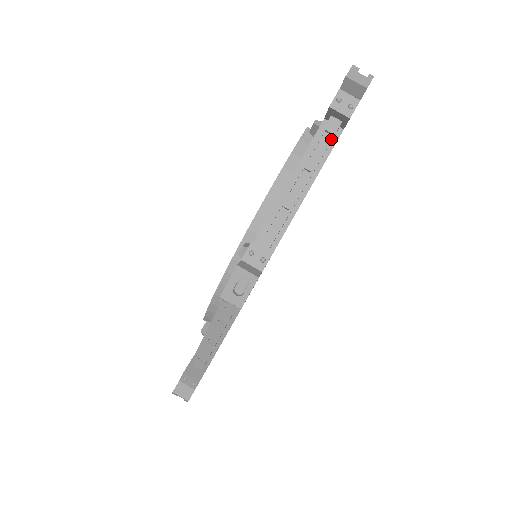
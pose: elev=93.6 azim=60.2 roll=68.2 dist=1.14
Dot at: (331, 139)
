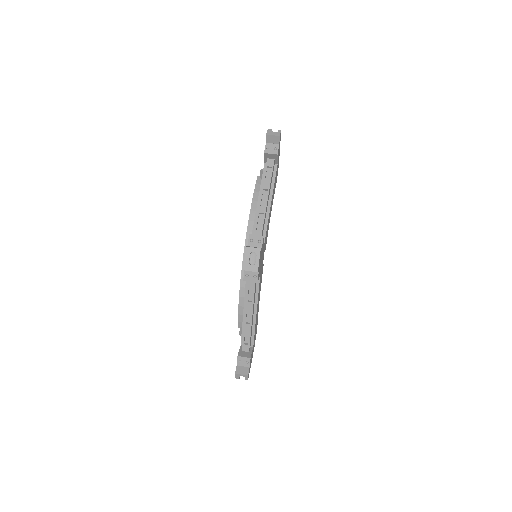
Dot at: (272, 170)
